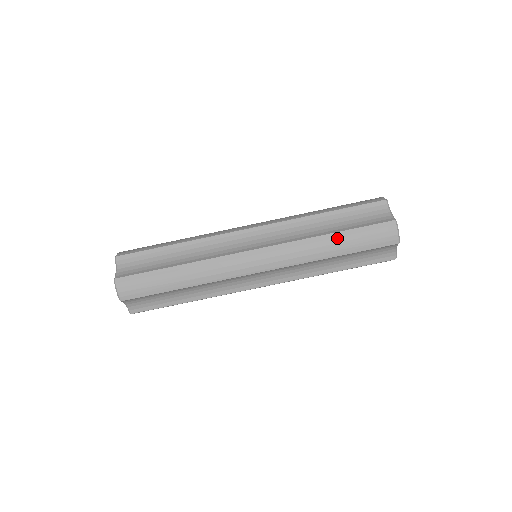
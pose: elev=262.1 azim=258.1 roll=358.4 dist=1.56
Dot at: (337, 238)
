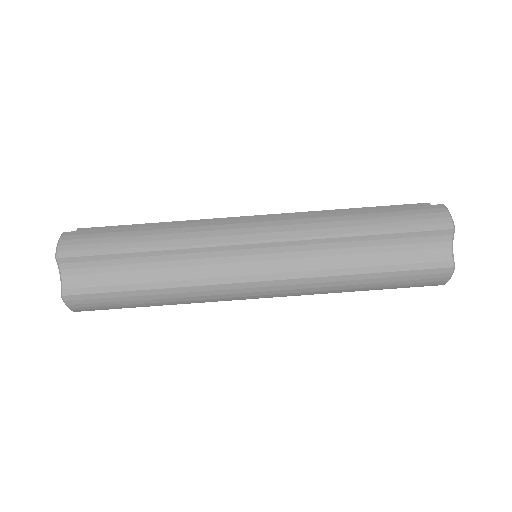
Dot at: (366, 214)
